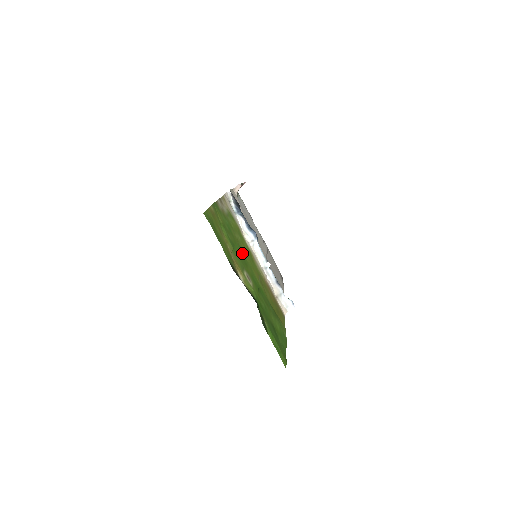
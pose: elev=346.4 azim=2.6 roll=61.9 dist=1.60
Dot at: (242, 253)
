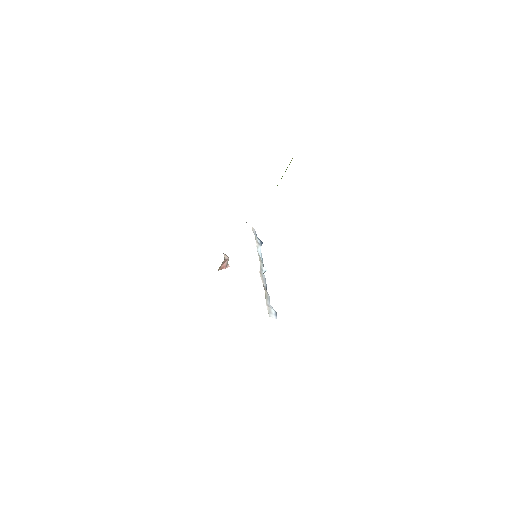
Dot at: occluded
